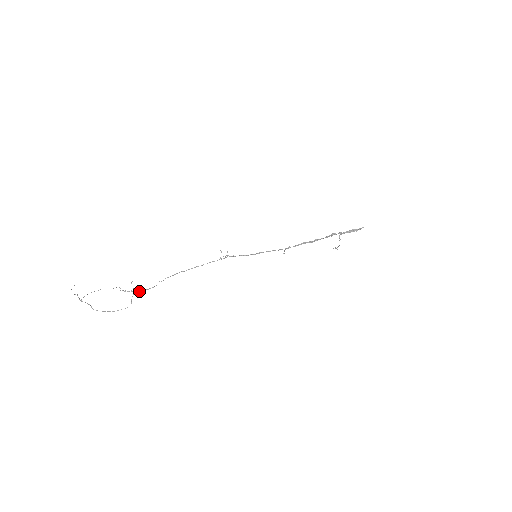
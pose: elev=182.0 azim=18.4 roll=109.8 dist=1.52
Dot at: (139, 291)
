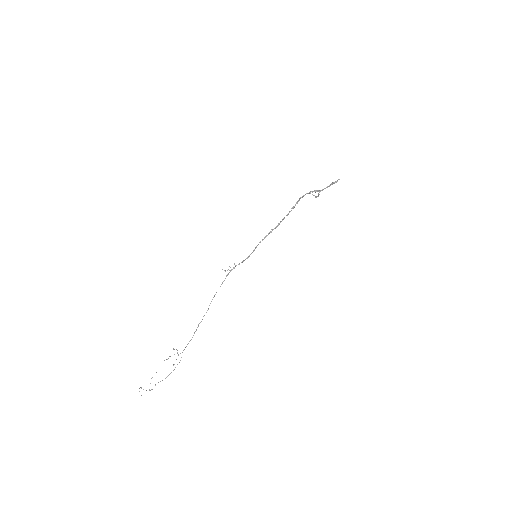
Dot at: occluded
